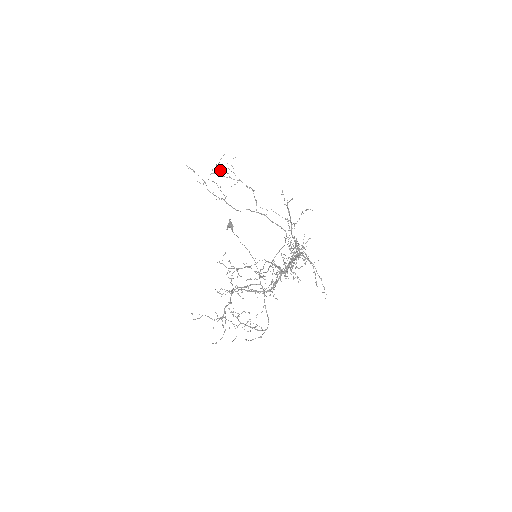
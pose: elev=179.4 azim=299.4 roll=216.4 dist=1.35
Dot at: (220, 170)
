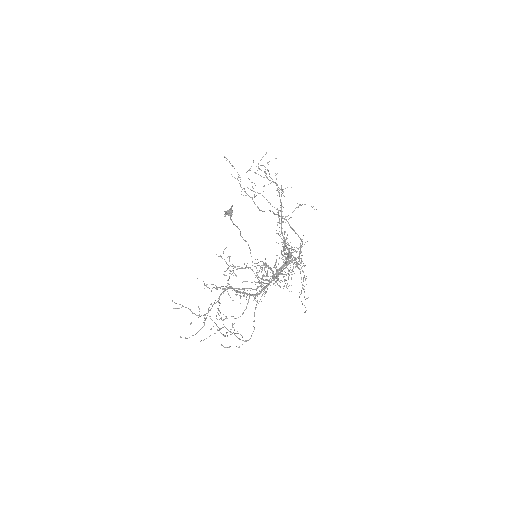
Dot at: (259, 168)
